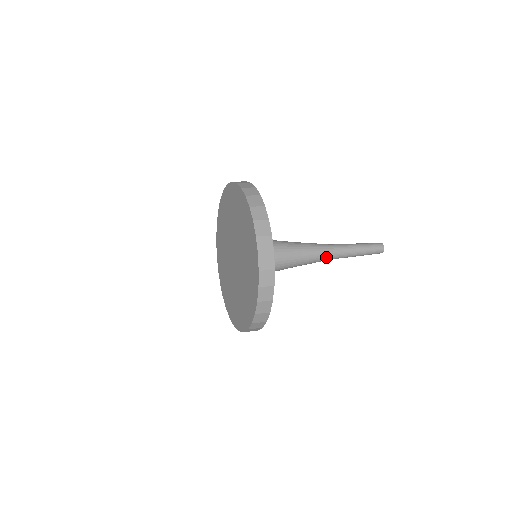
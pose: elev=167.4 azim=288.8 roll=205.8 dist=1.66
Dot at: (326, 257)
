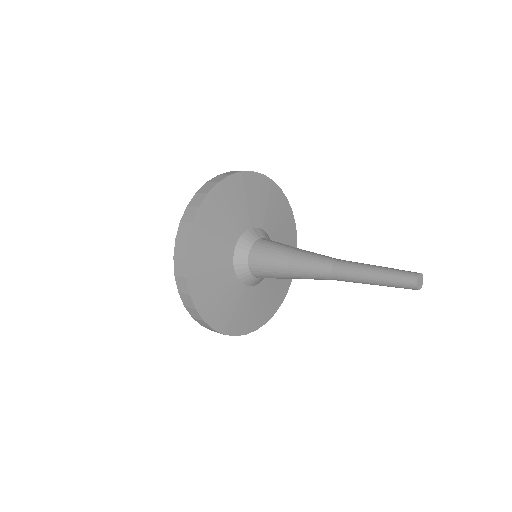
Dot at: (325, 279)
